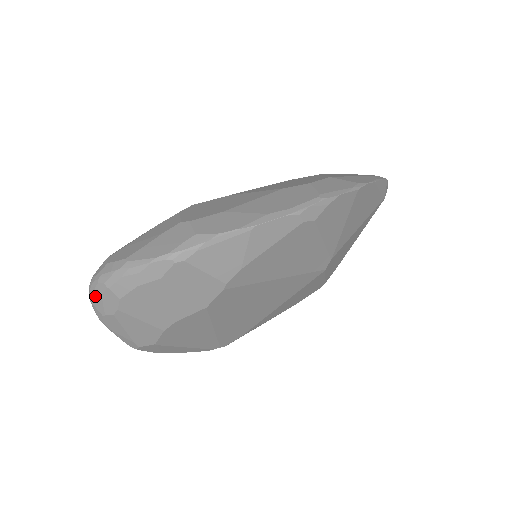
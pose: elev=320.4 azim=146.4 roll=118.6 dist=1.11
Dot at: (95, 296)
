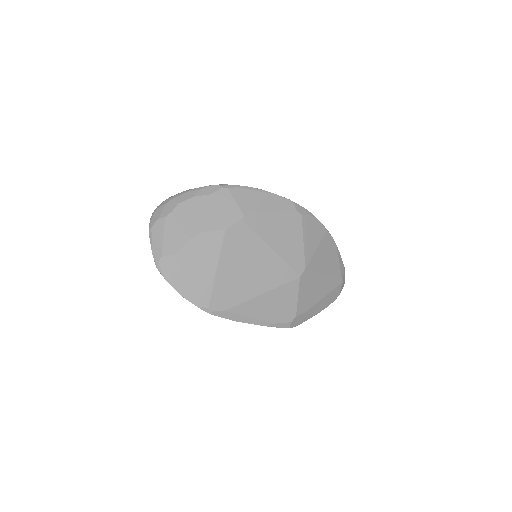
Dot at: (160, 207)
